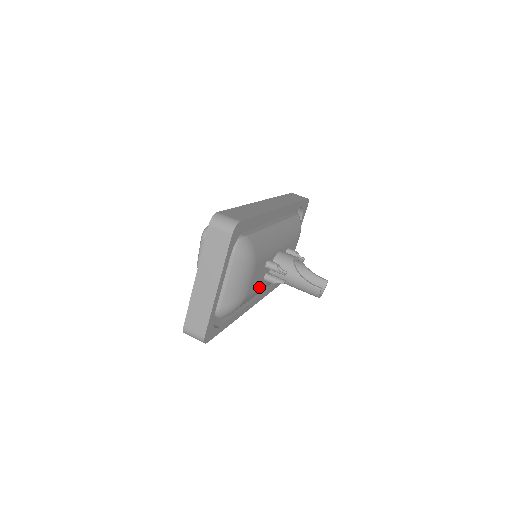
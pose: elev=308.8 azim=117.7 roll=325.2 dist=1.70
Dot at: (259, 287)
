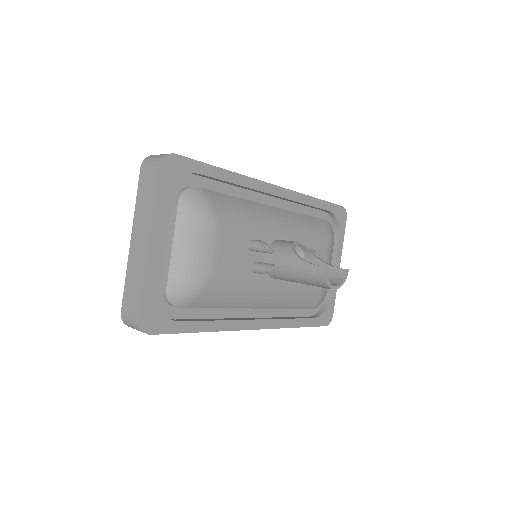
Dot at: (246, 280)
